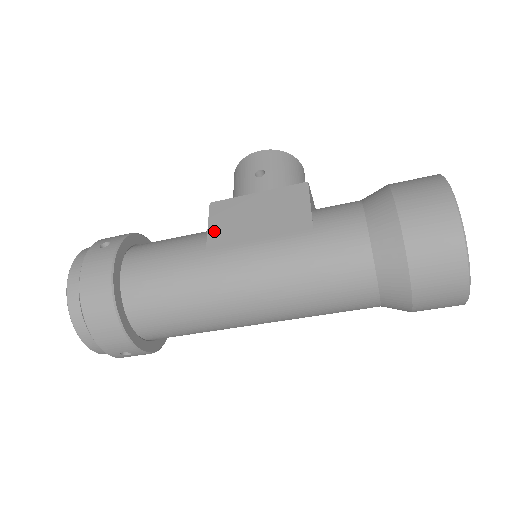
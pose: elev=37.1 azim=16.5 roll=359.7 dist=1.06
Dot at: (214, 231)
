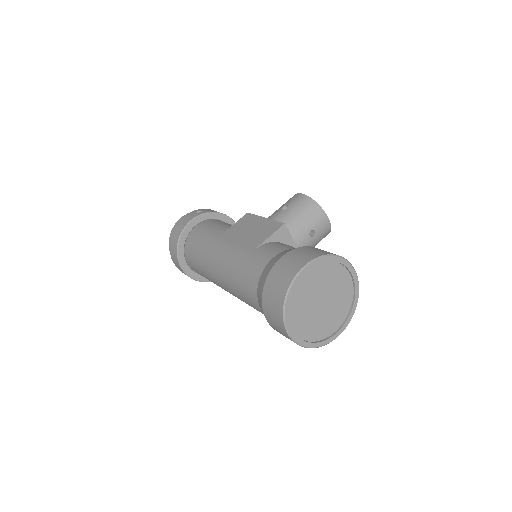
Dot at: (232, 228)
